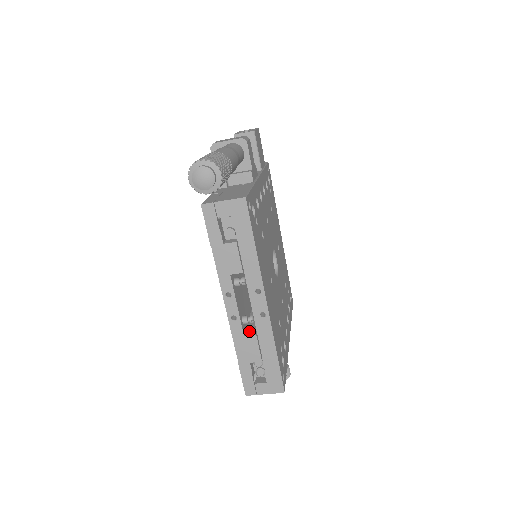
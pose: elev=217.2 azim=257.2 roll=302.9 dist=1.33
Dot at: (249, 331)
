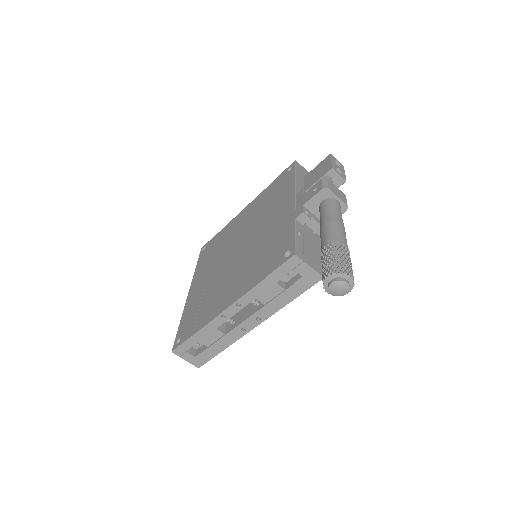
Dot at: occluded
